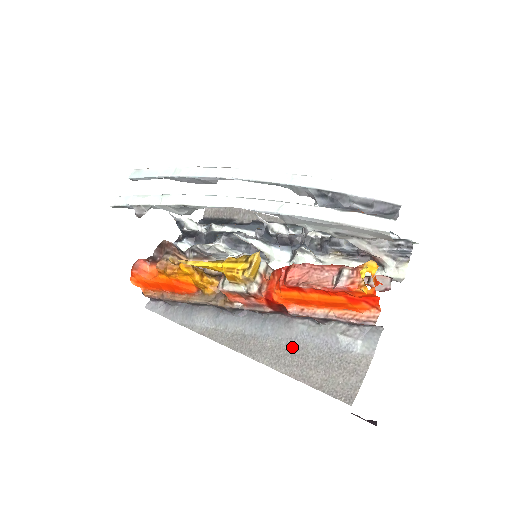
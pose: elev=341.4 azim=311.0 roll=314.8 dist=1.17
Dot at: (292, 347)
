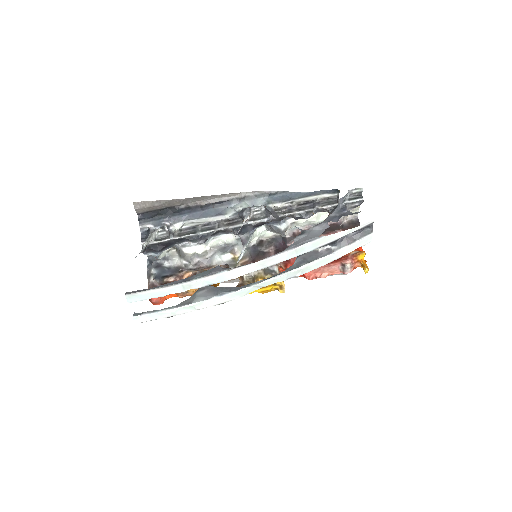
Dot at: occluded
